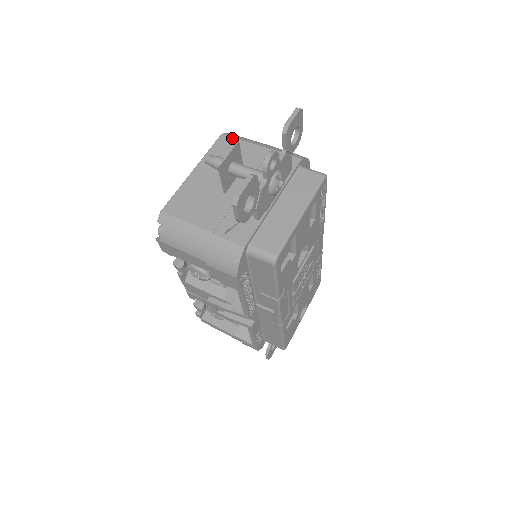
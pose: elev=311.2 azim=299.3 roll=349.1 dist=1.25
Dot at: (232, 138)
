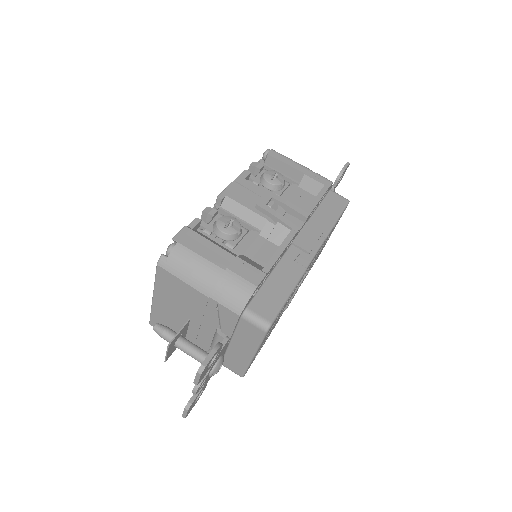
Dot at: (168, 273)
